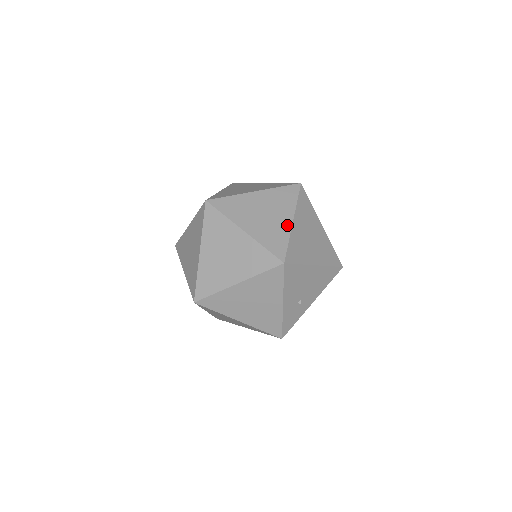
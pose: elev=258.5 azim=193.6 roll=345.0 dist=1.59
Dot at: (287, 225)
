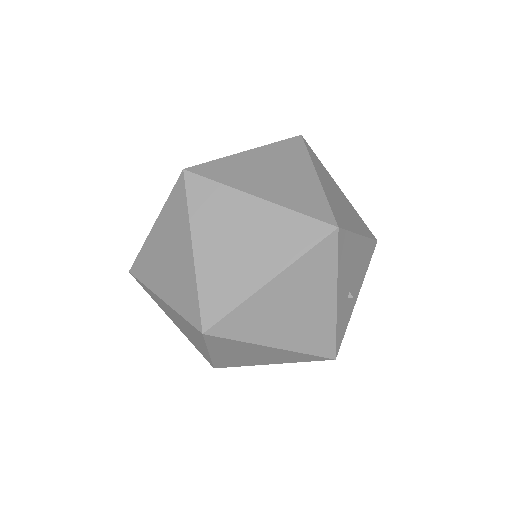
Dot at: (313, 182)
